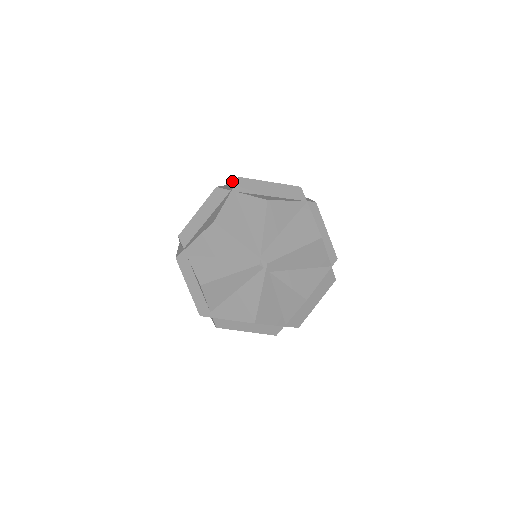
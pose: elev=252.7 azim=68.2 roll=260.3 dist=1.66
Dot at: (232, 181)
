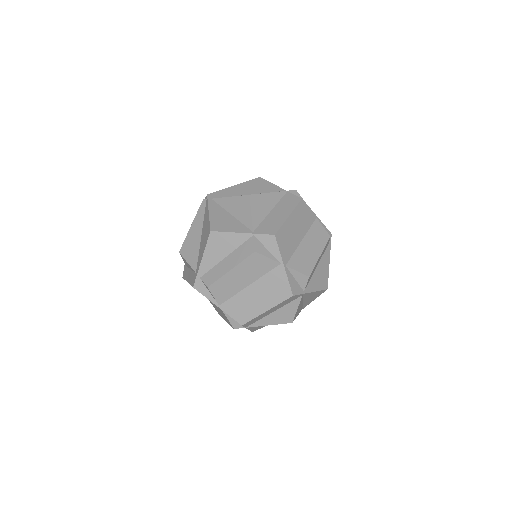
Dot at: occluded
